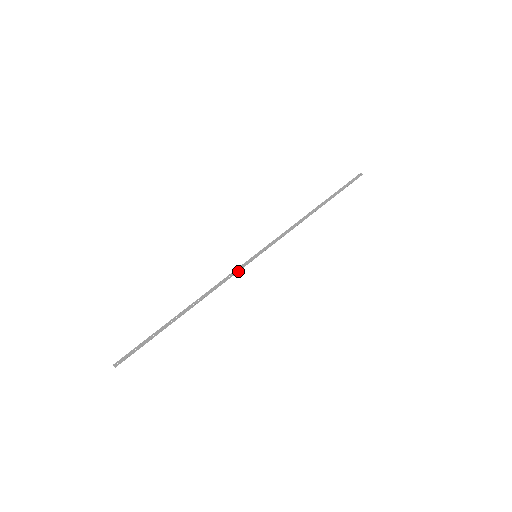
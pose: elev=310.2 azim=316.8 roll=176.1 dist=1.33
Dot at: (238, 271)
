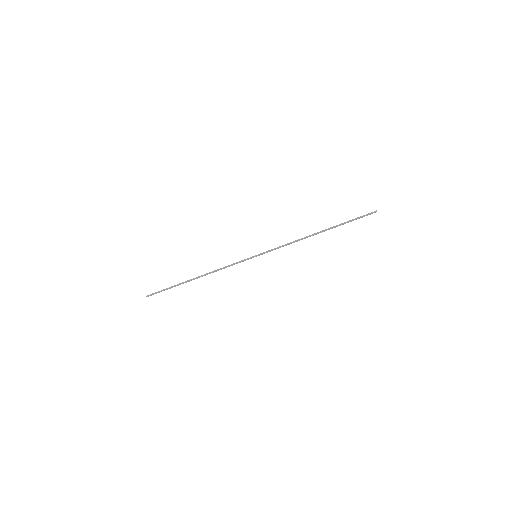
Dot at: (239, 262)
